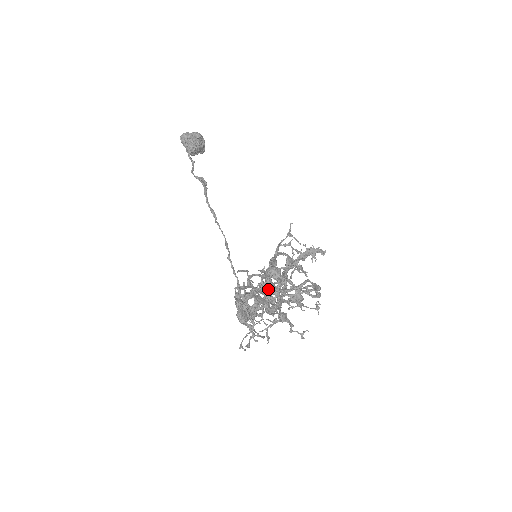
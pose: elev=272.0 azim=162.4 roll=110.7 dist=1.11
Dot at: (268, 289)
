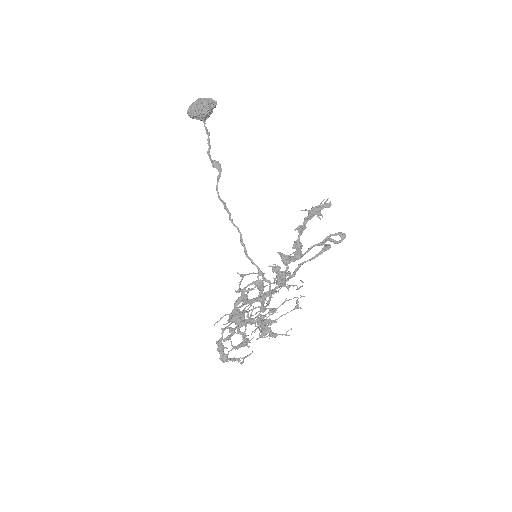
Dot at: (238, 329)
